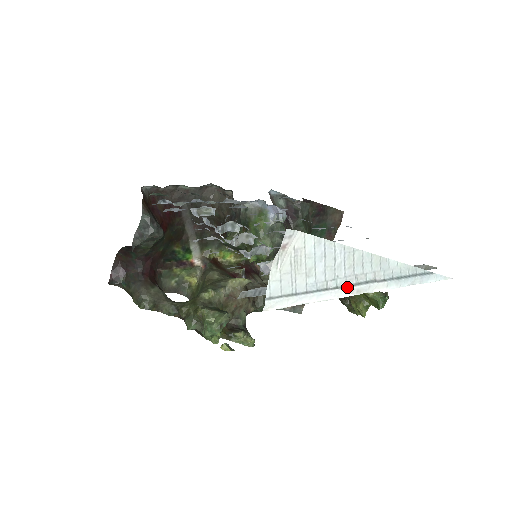
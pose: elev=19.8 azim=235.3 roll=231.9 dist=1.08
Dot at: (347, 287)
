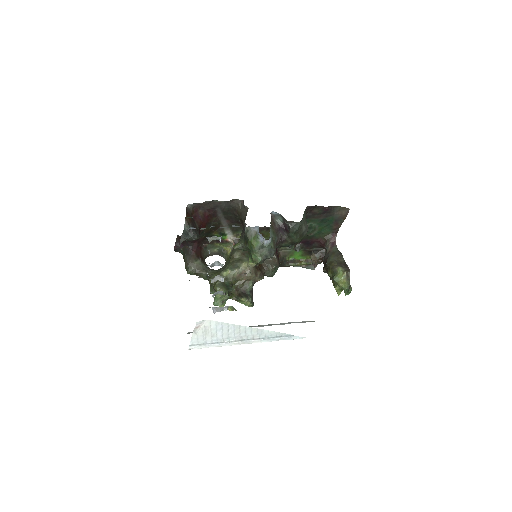
Dot at: (235, 342)
